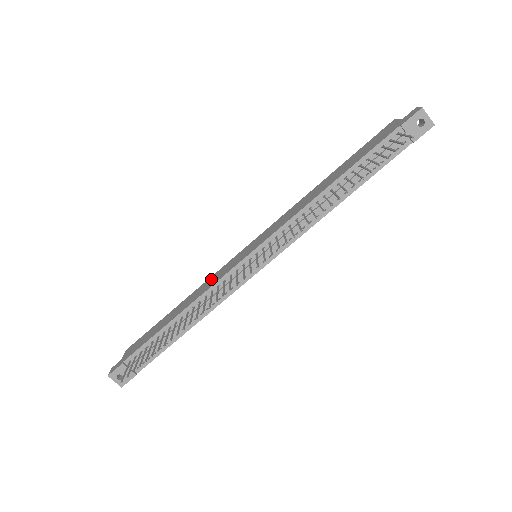
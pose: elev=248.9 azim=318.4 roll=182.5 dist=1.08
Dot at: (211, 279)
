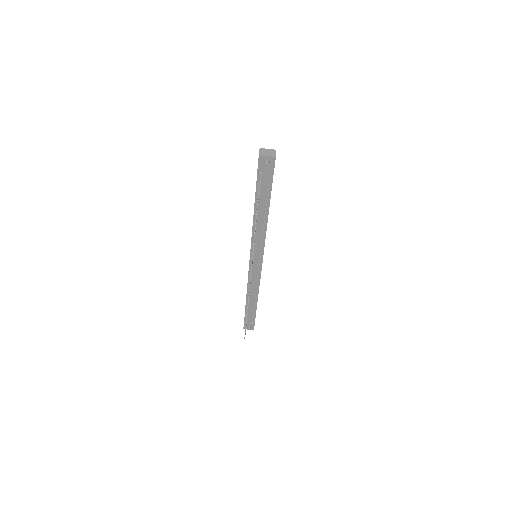
Dot at: occluded
